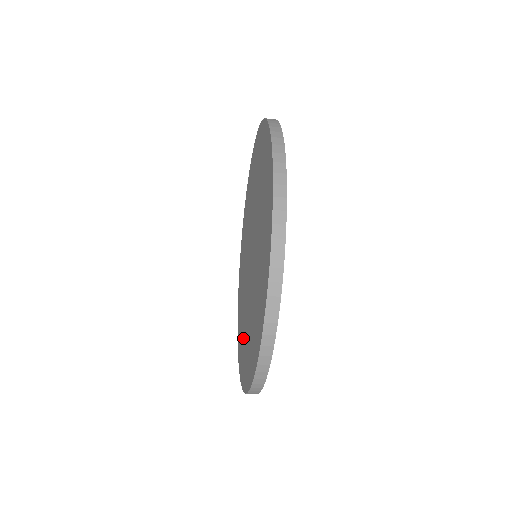
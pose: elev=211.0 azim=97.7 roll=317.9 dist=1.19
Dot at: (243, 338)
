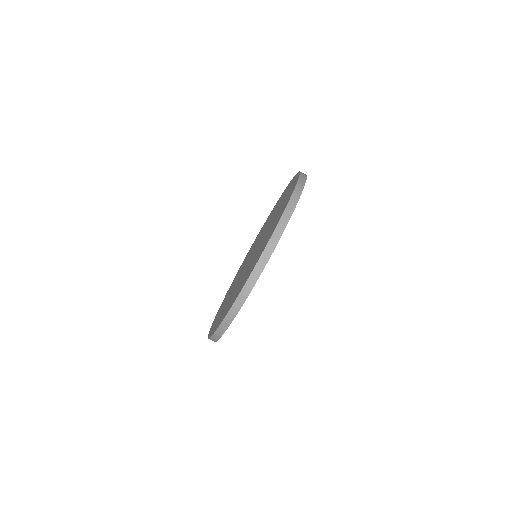
Dot at: (223, 306)
